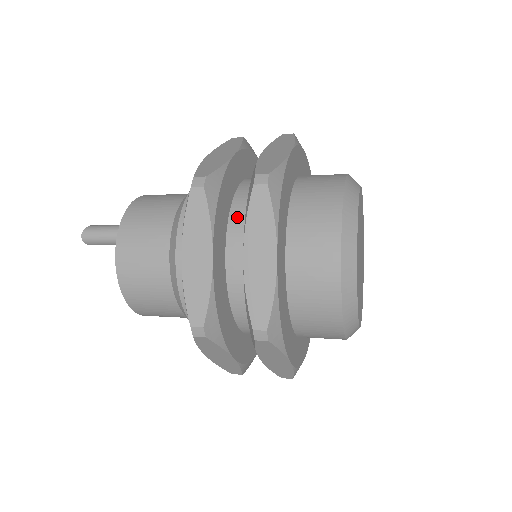
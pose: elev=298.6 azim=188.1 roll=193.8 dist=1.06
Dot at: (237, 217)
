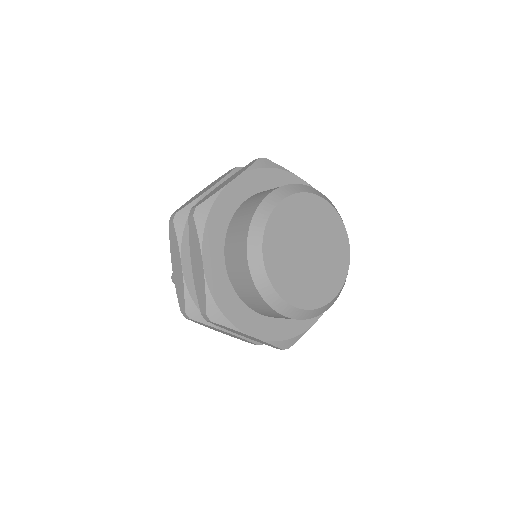
Dot at: occluded
